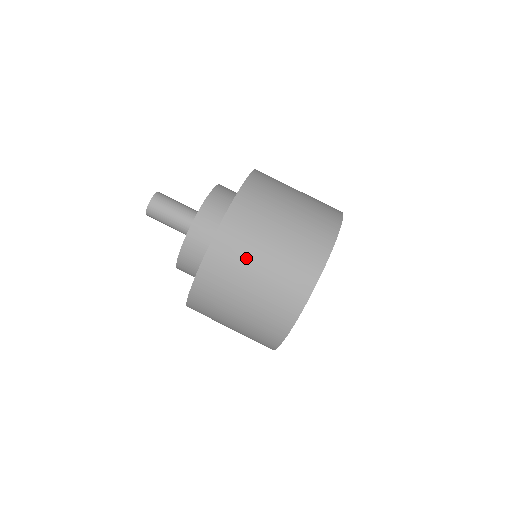
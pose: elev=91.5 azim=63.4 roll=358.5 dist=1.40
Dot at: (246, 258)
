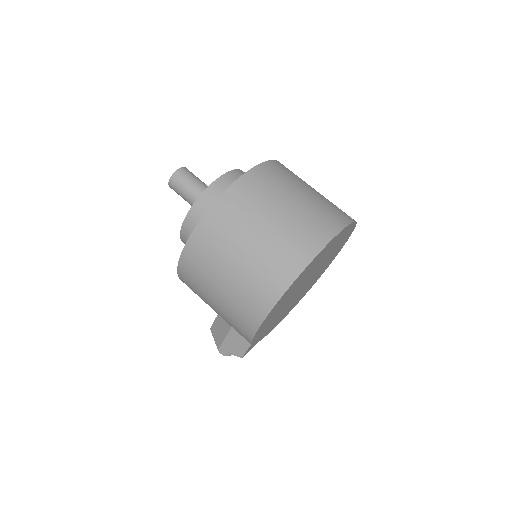
Dot at: (283, 188)
